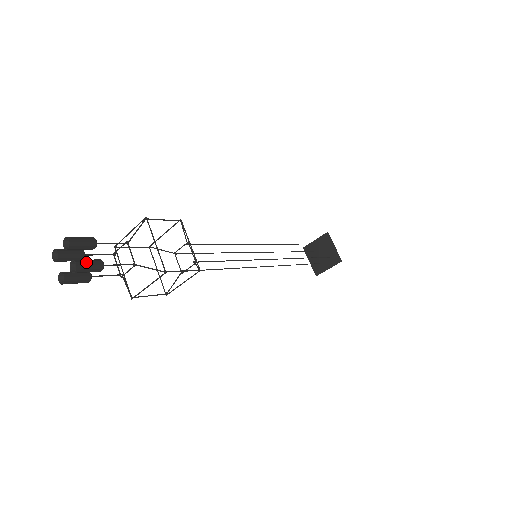
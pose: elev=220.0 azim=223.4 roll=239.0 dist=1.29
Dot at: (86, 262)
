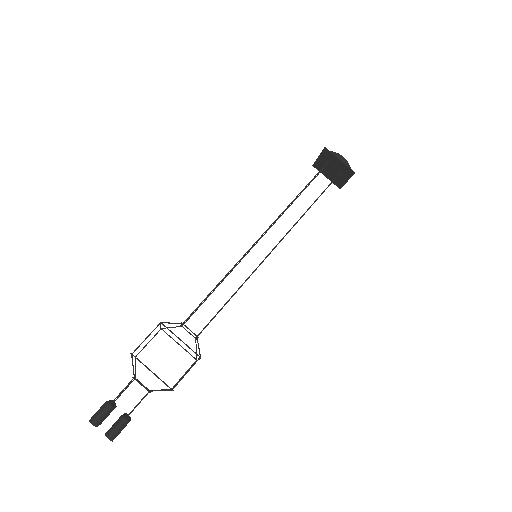
Dot at: (114, 430)
